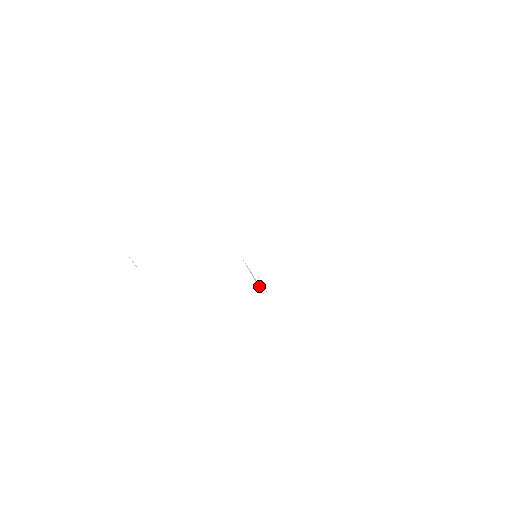
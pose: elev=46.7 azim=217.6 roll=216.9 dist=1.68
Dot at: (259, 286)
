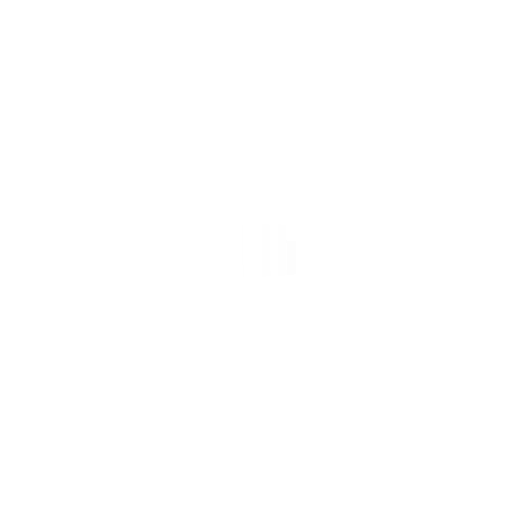
Dot at: occluded
